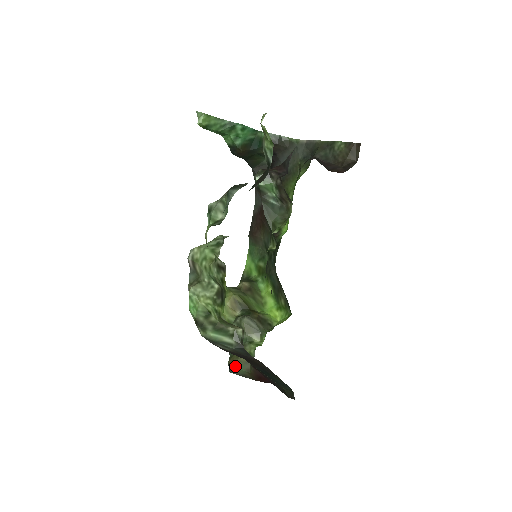
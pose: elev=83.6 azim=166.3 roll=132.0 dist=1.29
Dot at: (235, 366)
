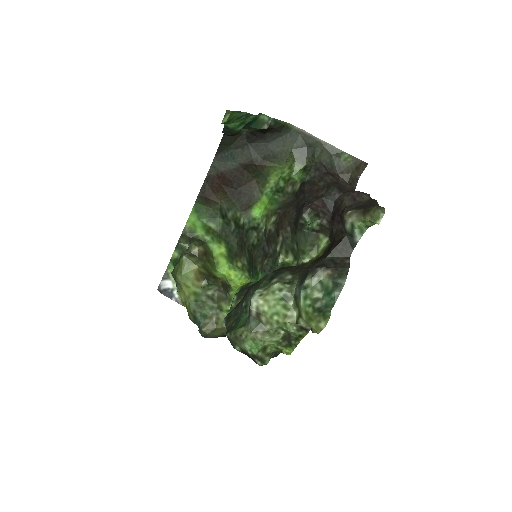
Dot at: (211, 333)
